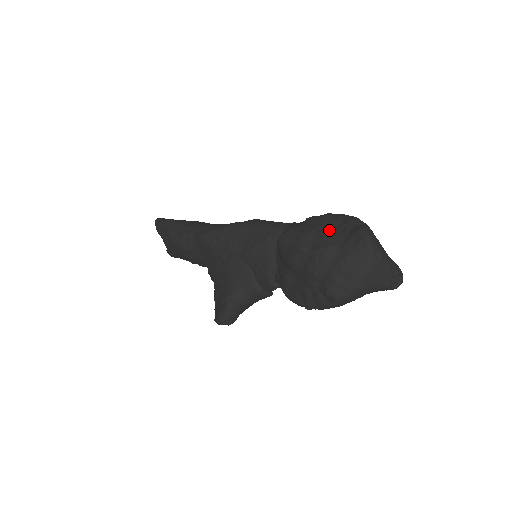
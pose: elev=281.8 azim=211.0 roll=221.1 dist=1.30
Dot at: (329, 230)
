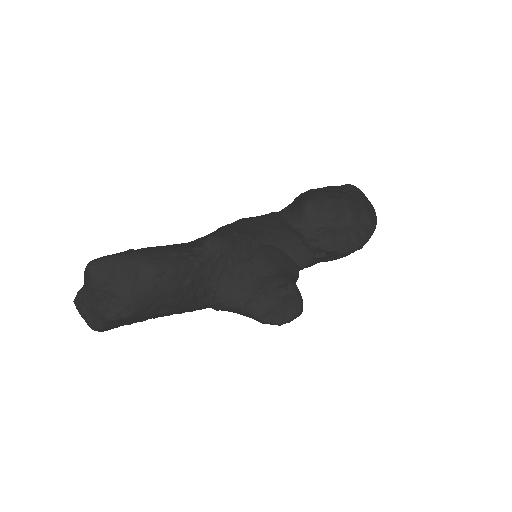
Dot at: (330, 191)
